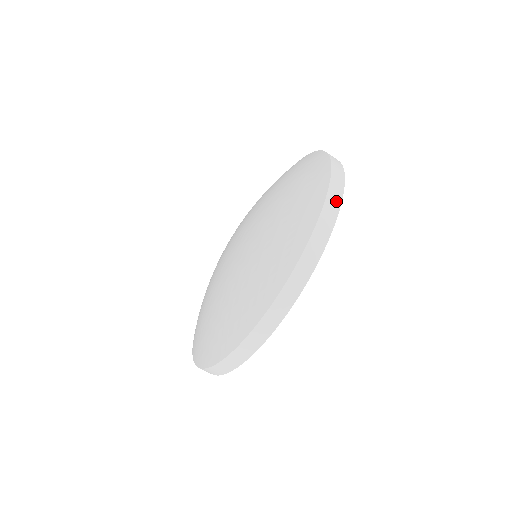
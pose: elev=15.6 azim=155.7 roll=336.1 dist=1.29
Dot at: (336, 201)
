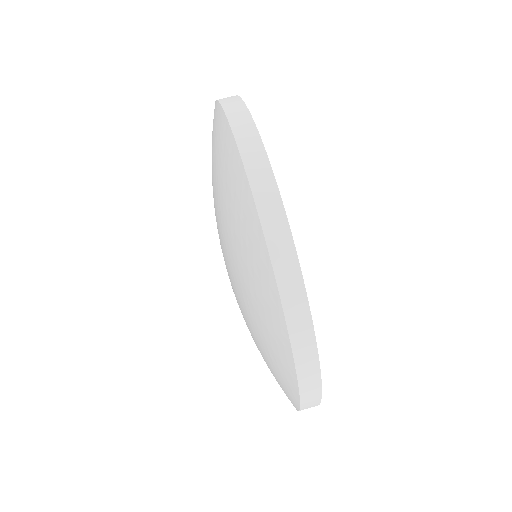
Dot at: (303, 322)
